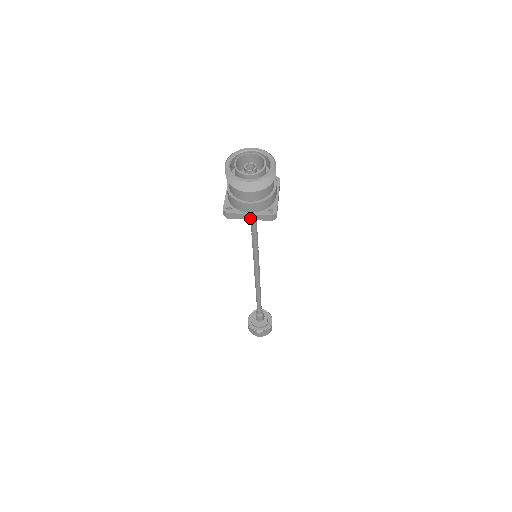
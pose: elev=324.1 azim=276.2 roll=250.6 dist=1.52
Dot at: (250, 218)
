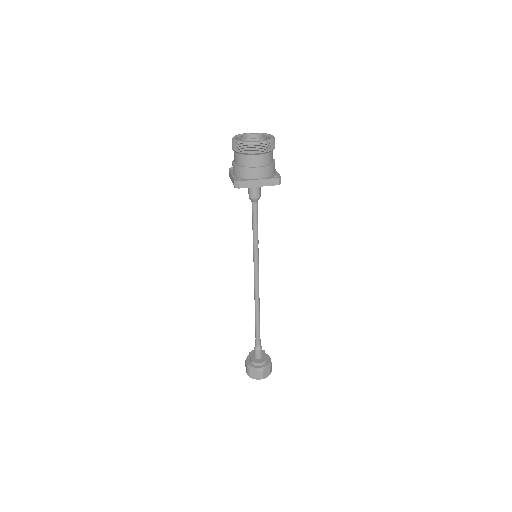
Dot at: (259, 185)
